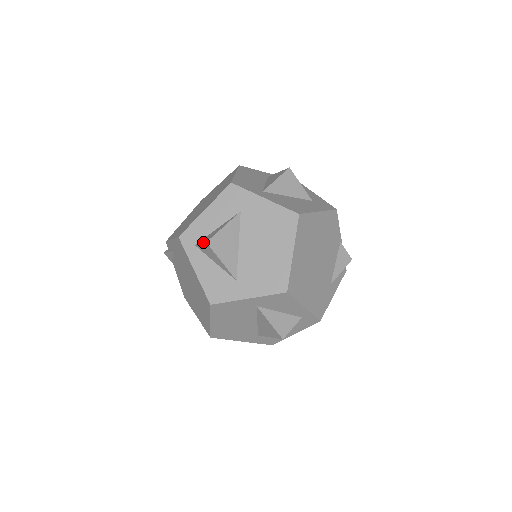
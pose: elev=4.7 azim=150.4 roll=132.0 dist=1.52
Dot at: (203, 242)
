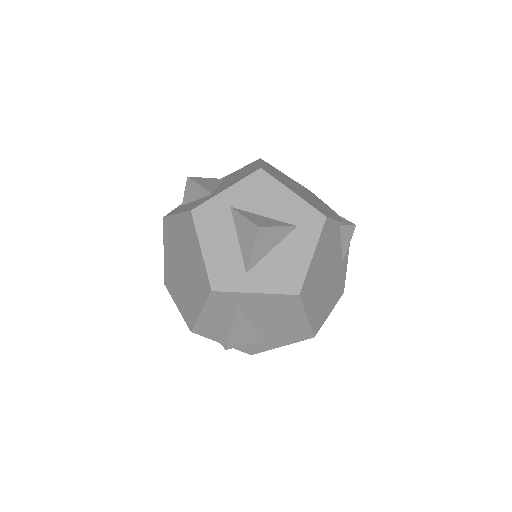
Dot at: (221, 344)
